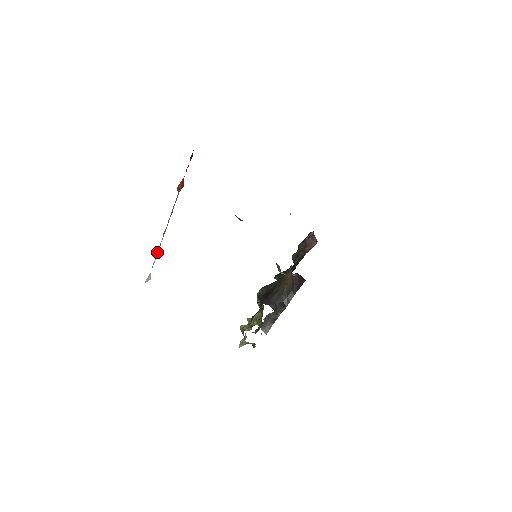
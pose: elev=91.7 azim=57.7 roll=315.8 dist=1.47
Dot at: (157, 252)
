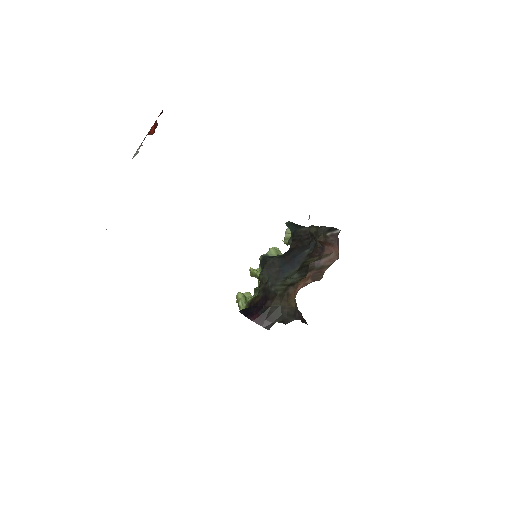
Dot at: (140, 145)
